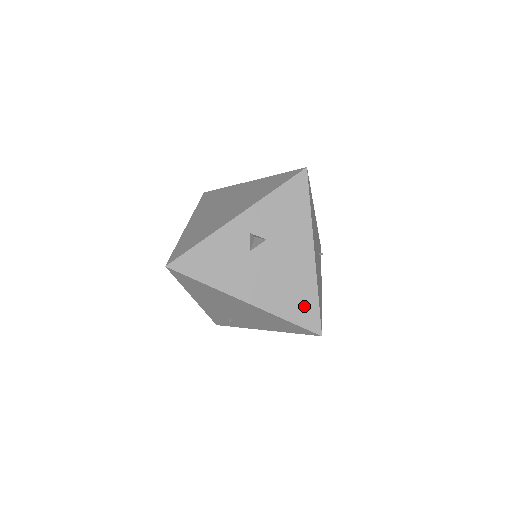
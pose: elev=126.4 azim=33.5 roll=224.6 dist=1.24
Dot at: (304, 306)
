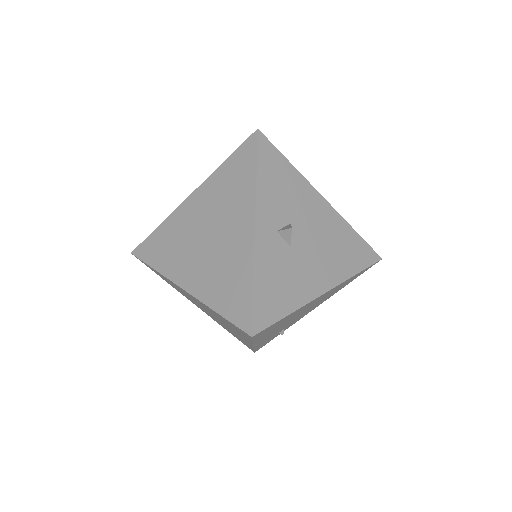
Dot at: (356, 249)
